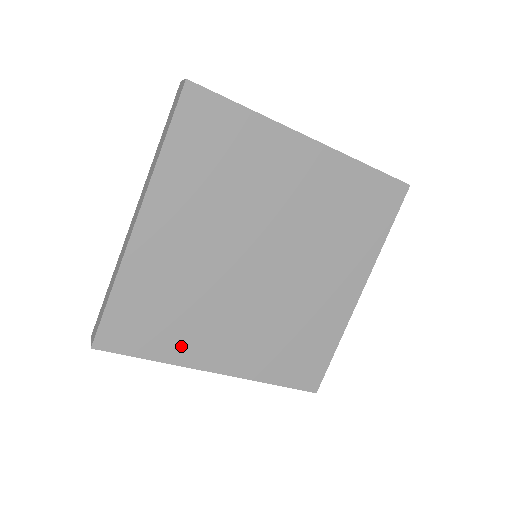
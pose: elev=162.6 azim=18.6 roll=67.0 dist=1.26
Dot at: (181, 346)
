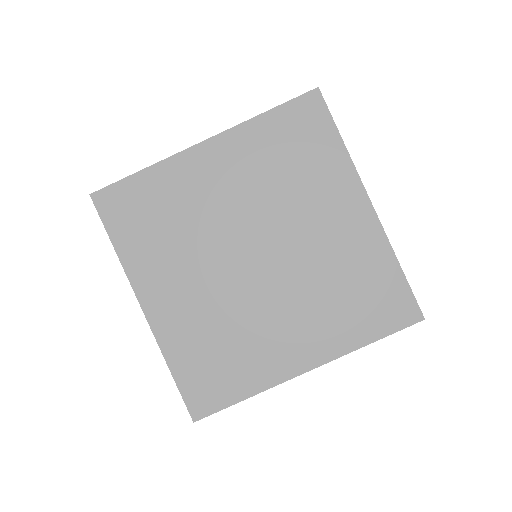
Dot at: (257, 371)
